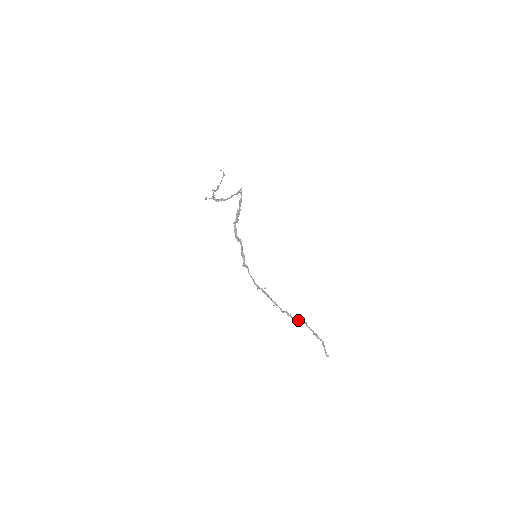
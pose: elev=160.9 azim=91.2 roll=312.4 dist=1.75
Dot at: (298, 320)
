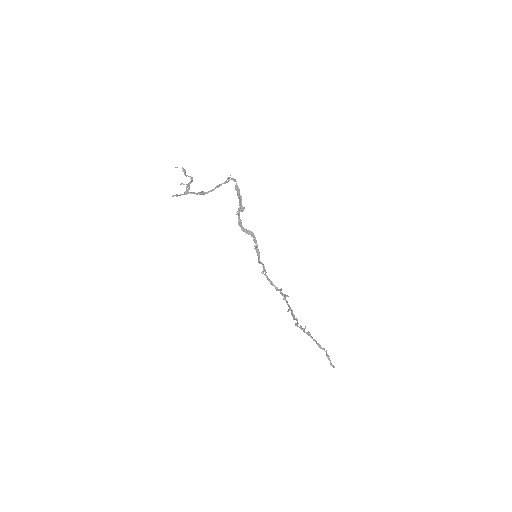
Dot at: (303, 329)
